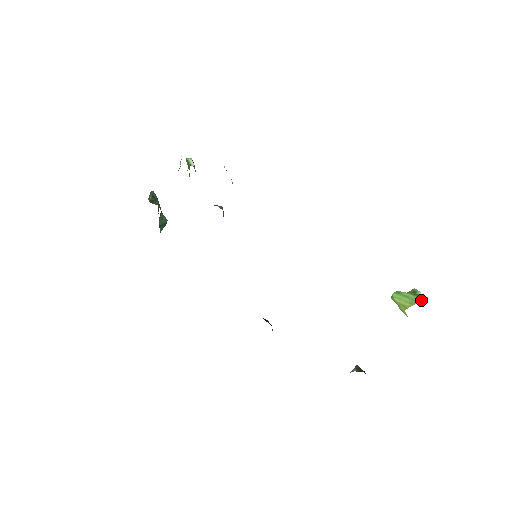
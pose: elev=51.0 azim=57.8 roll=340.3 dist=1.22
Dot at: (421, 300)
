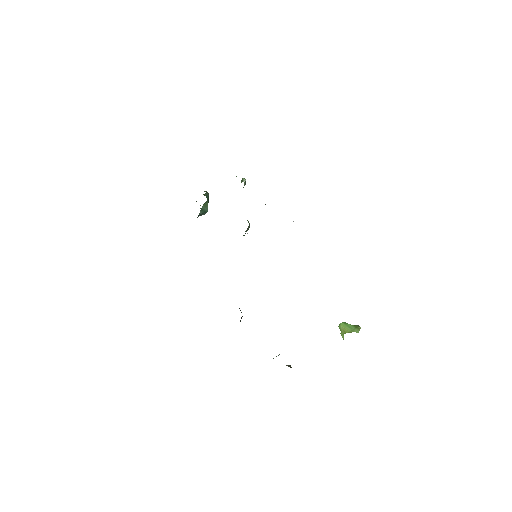
Dot at: occluded
